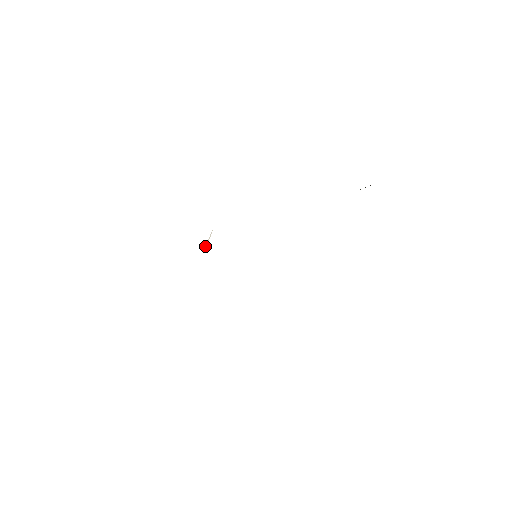
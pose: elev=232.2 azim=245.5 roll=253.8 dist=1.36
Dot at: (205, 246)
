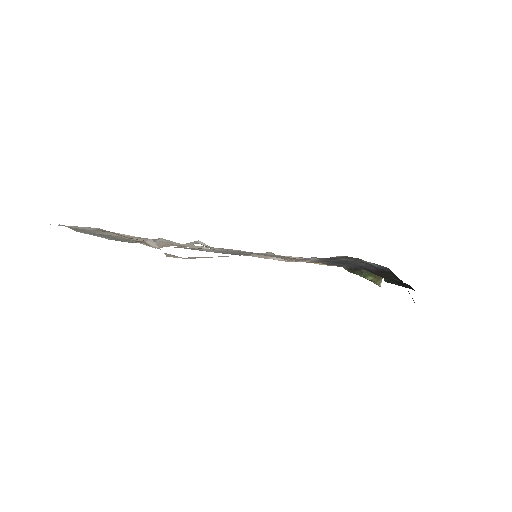
Dot at: occluded
